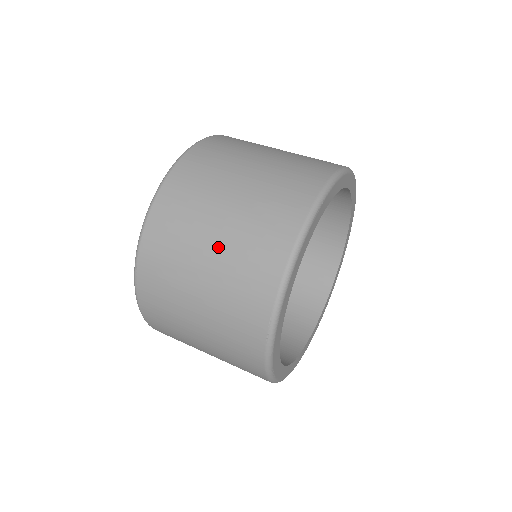
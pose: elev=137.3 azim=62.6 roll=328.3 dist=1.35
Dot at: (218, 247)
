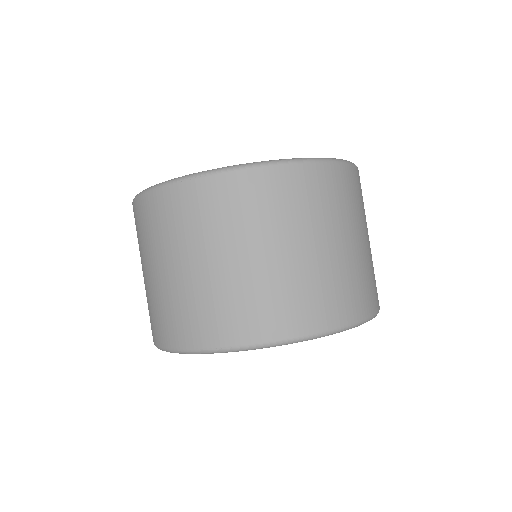
Dot at: (269, 263)
